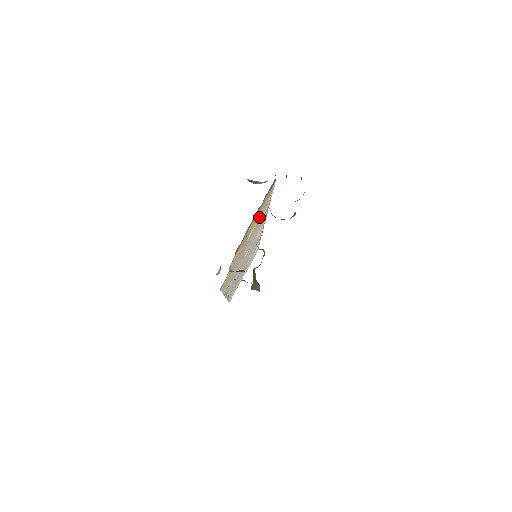
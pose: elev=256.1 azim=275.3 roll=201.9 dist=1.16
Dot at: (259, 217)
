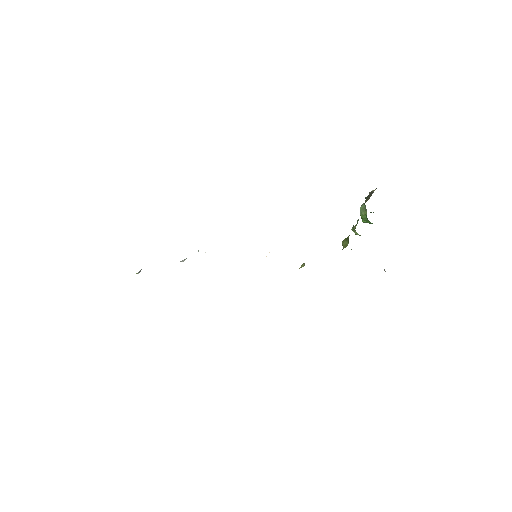
Dot at: occluded
